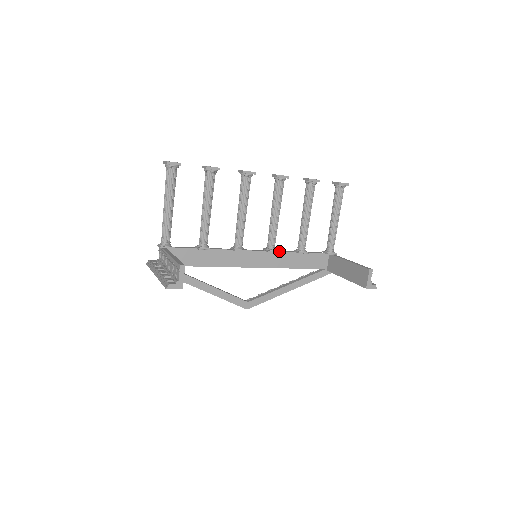
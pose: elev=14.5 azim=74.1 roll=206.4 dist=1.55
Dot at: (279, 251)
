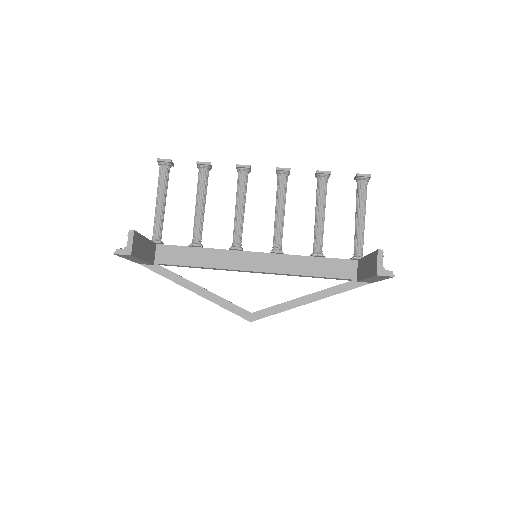
Dot at: (288, 254)
